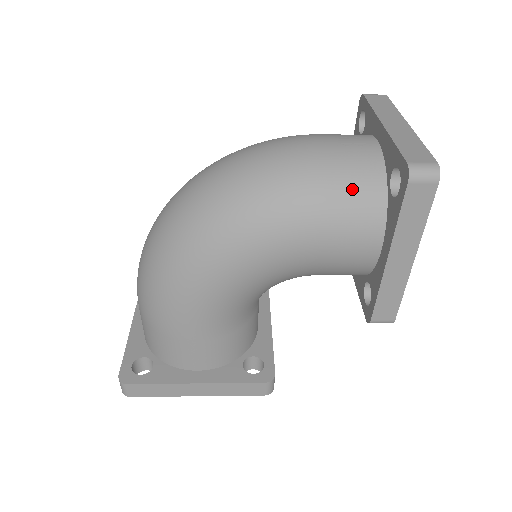
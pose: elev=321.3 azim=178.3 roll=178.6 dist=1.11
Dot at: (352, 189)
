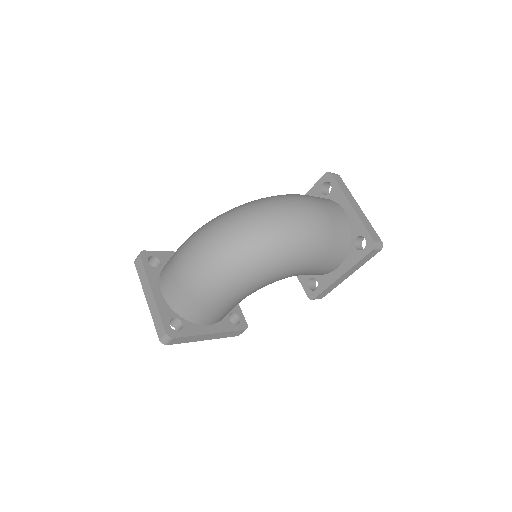
Dot at: (340, 242)
